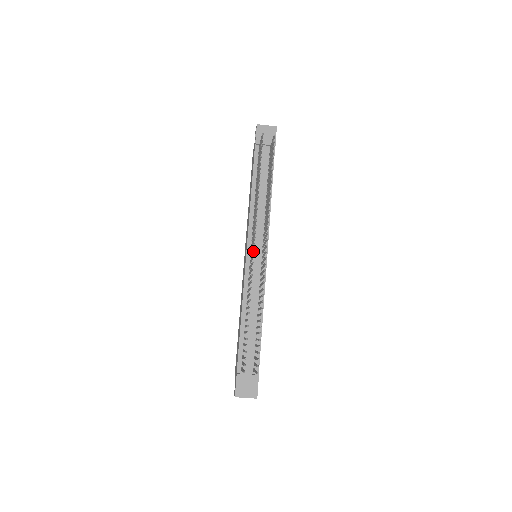
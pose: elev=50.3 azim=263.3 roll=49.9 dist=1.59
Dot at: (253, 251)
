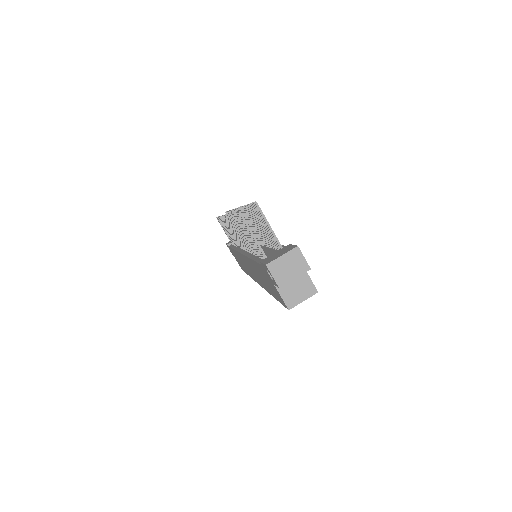
Dot at: (226, 218)
